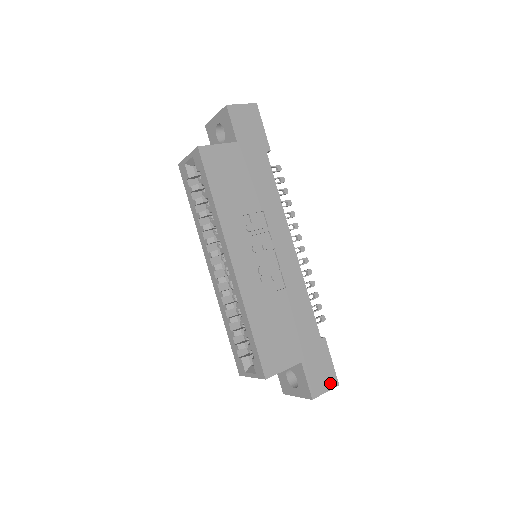
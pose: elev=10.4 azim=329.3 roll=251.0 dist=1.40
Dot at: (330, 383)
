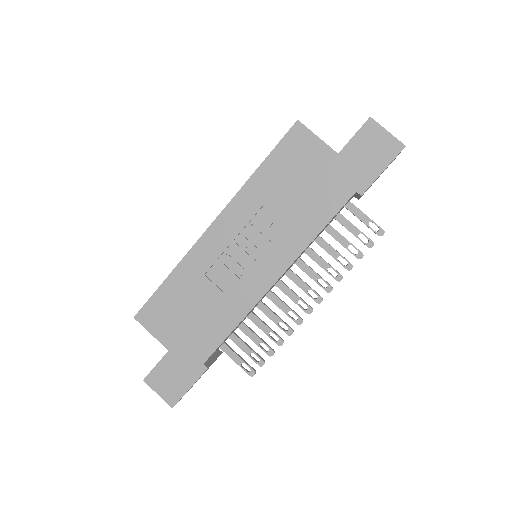
Dot at: (168, 395)
